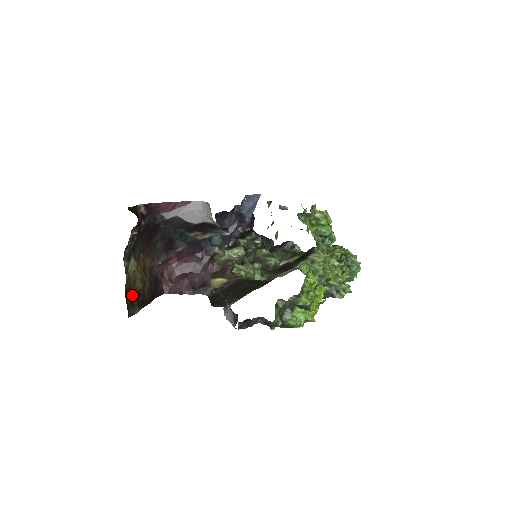
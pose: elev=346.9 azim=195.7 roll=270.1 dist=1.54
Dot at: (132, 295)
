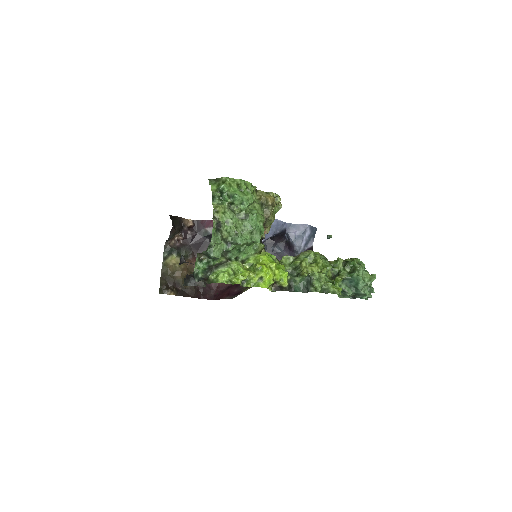
Dot at: (169, 281)
